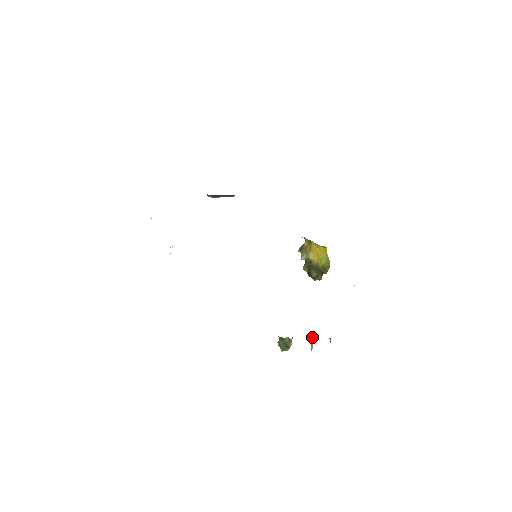
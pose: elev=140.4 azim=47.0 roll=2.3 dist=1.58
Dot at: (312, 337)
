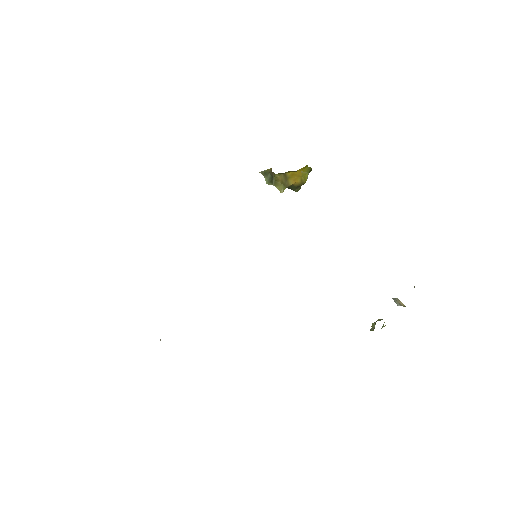
Dot at: (402, 305)
